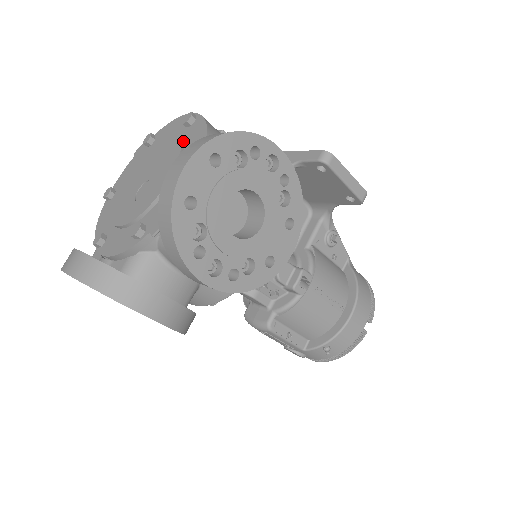
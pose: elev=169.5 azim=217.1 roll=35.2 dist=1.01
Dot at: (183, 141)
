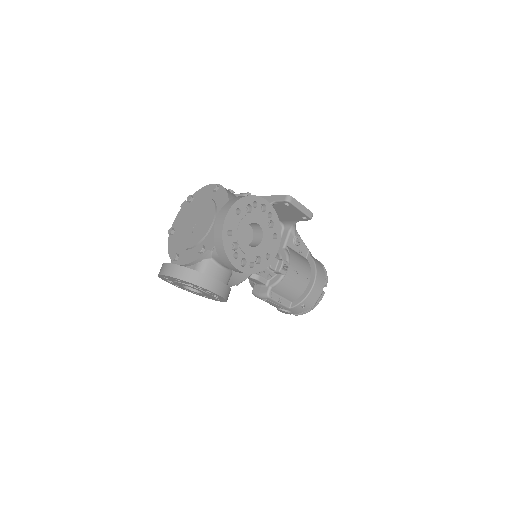
Dot at: (214, 200)
